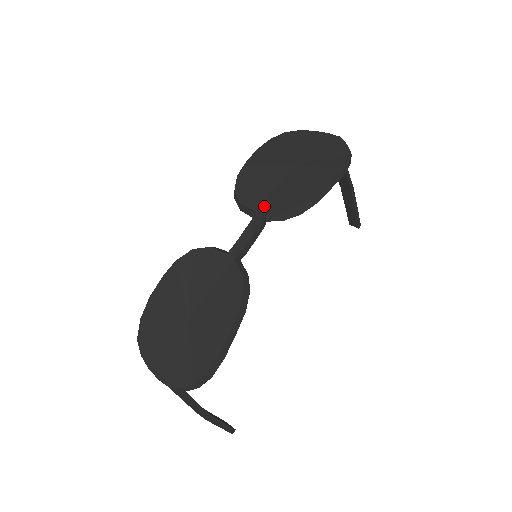
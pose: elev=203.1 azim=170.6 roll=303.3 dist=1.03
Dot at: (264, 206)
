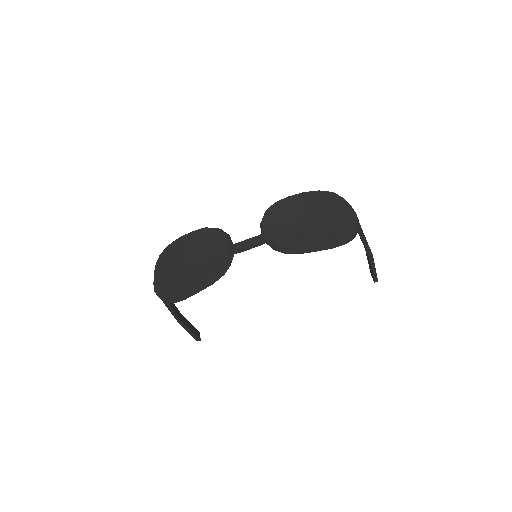
Dot at: (271, 233)
